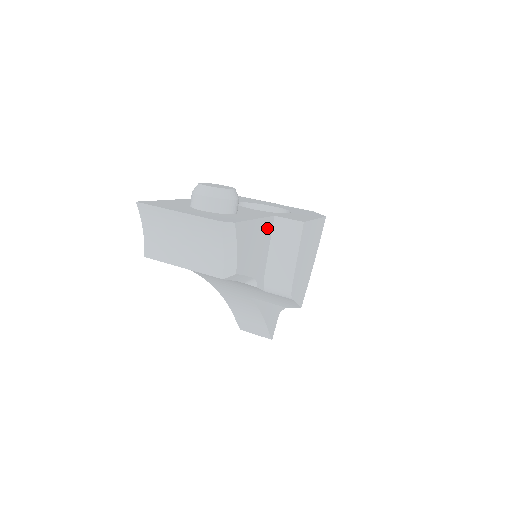
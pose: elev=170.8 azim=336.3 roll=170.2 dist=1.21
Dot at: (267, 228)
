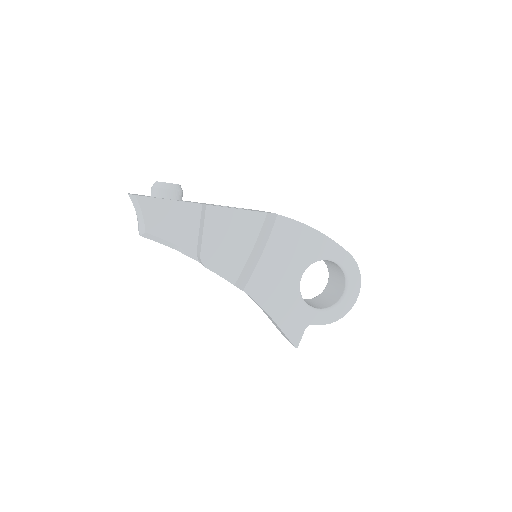
Dot at: (191, 211)
